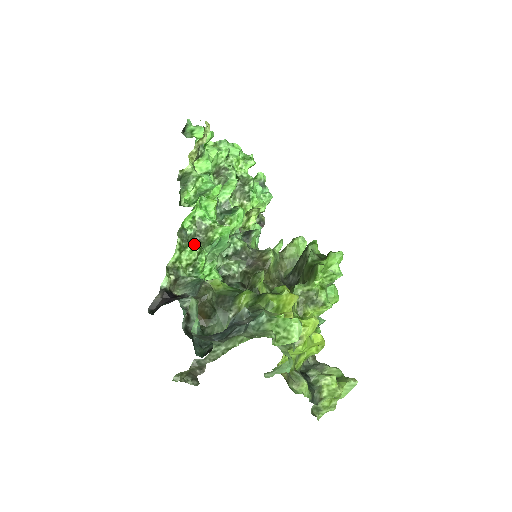
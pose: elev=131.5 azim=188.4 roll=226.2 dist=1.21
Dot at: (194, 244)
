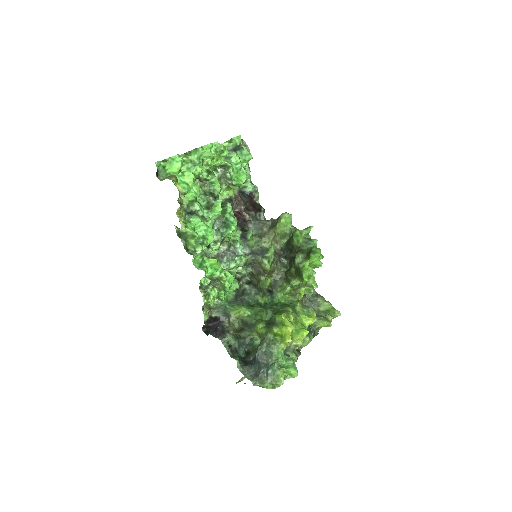
Dot at: (212, 286)
